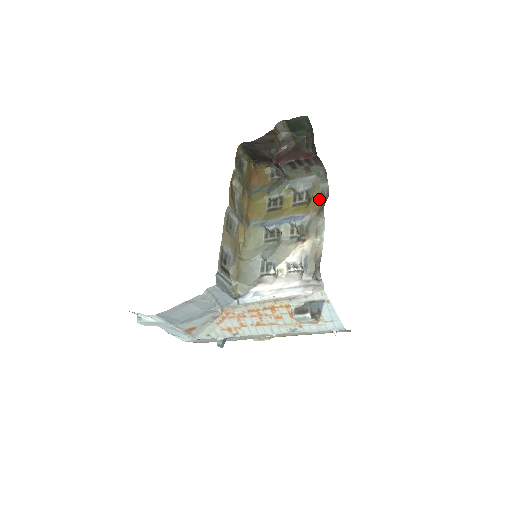
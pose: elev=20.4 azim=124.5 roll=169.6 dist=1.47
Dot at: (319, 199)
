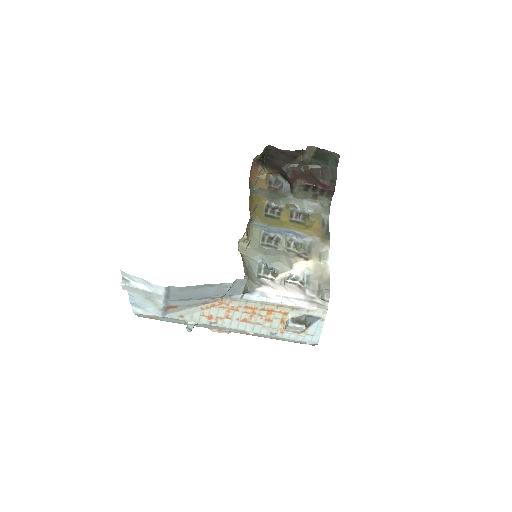
Dot at: (321, 227)
